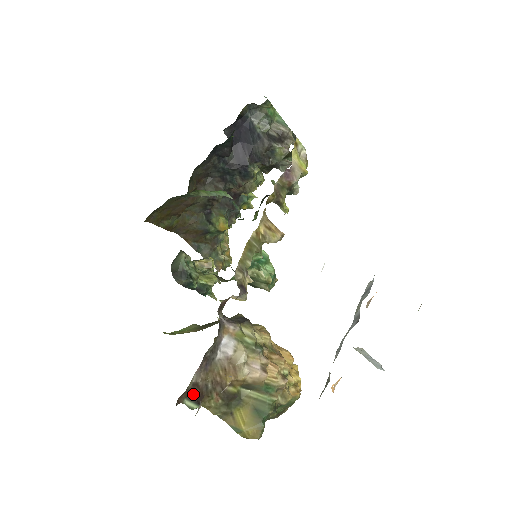
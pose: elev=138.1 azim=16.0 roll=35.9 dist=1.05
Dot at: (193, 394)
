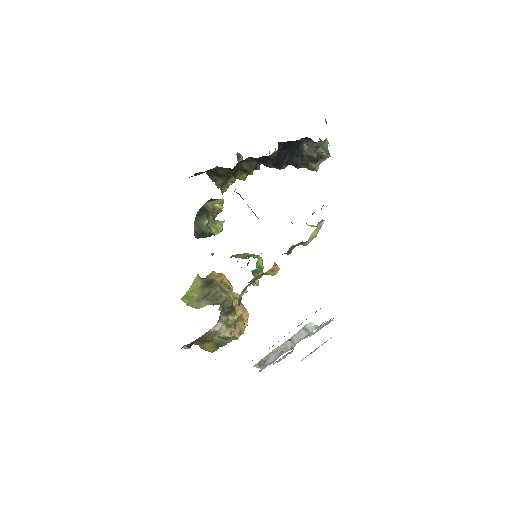
Dot at: (189, 344)
